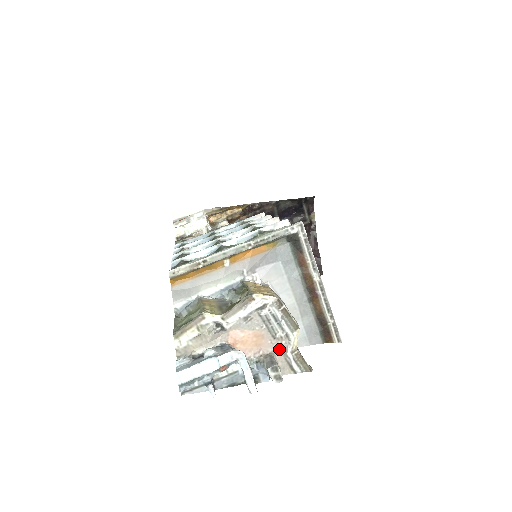
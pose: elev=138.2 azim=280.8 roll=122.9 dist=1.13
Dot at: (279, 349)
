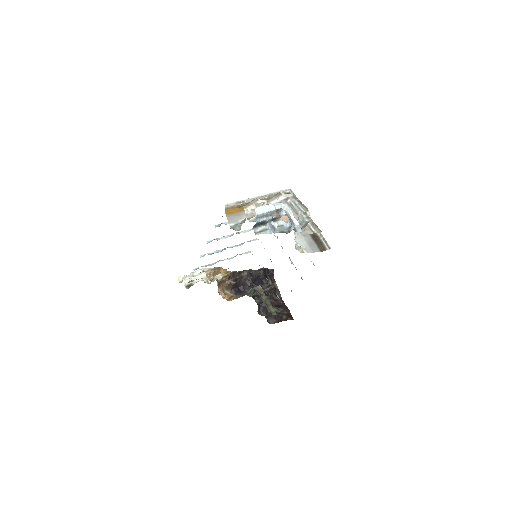
Dot at: occluded
